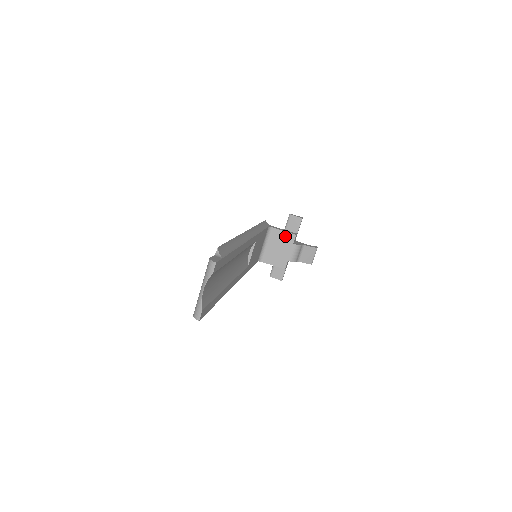
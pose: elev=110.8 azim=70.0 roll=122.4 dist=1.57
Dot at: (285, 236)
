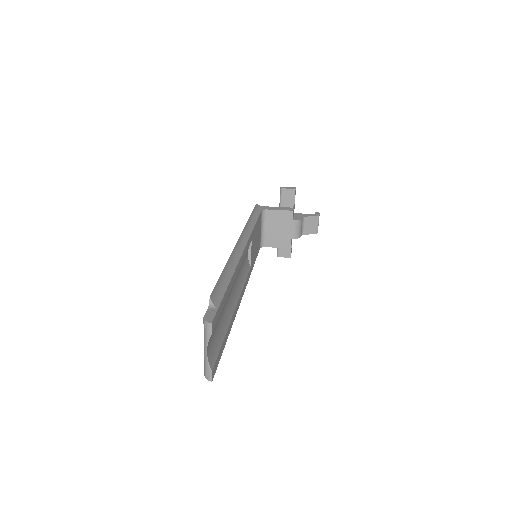
Dot at: (282, 215)
